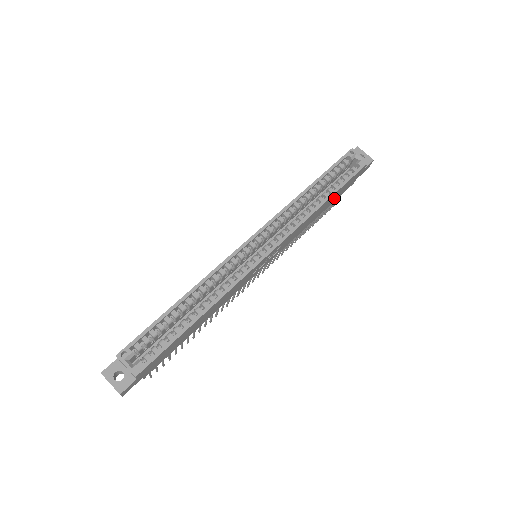
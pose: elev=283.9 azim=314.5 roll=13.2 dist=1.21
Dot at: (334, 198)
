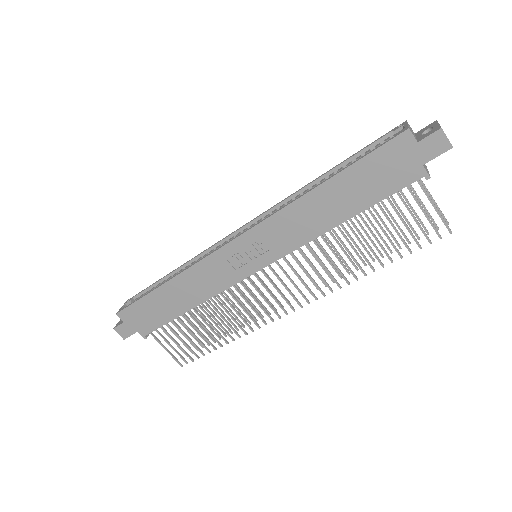
Dot at: (363, 191)
